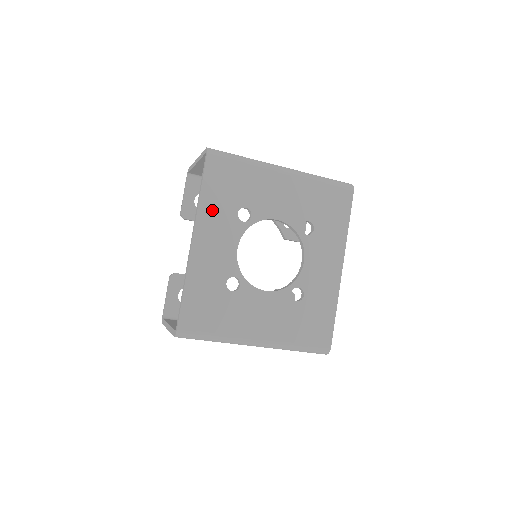
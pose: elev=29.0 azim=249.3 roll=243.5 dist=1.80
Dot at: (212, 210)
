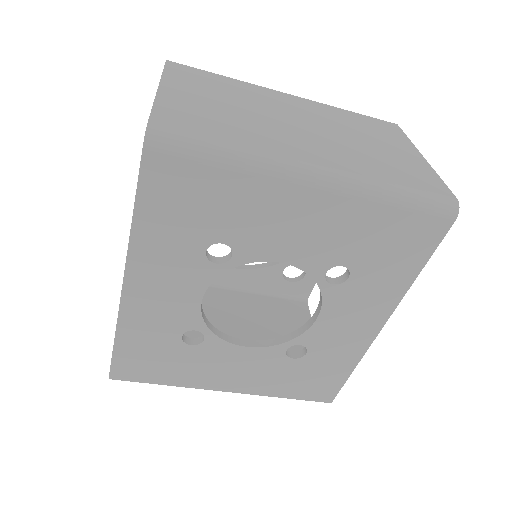
Dot at: (156, 246)
